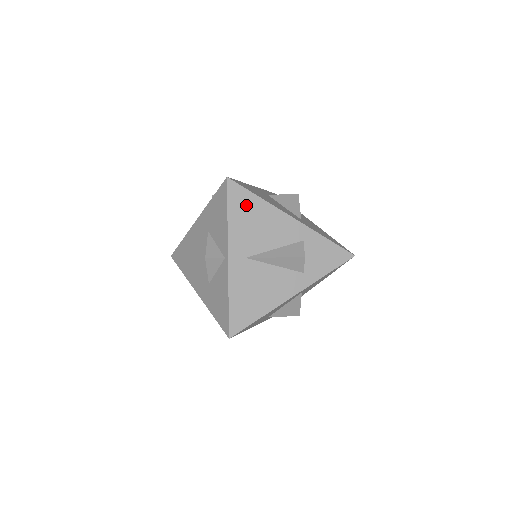
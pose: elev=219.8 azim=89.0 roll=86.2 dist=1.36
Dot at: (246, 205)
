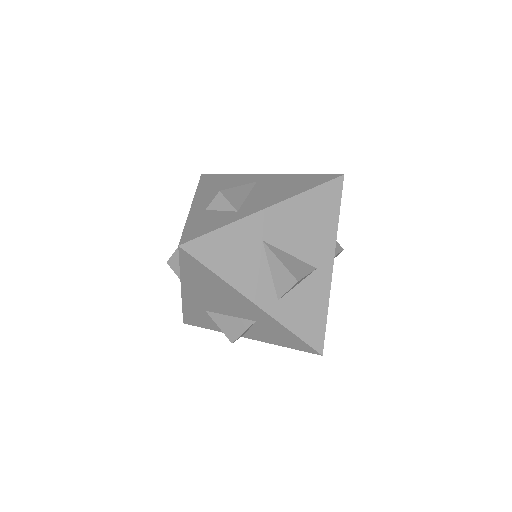
Dot at: occluded
